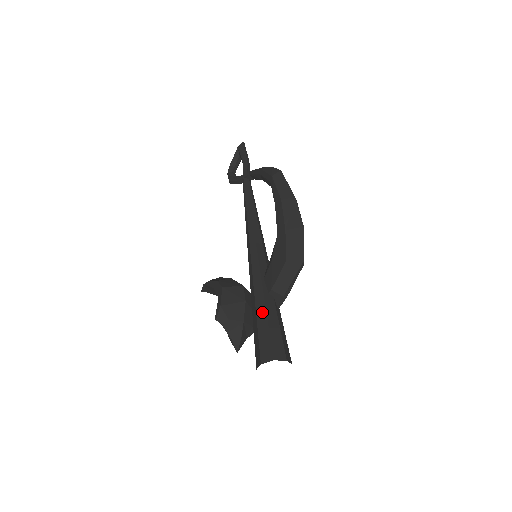
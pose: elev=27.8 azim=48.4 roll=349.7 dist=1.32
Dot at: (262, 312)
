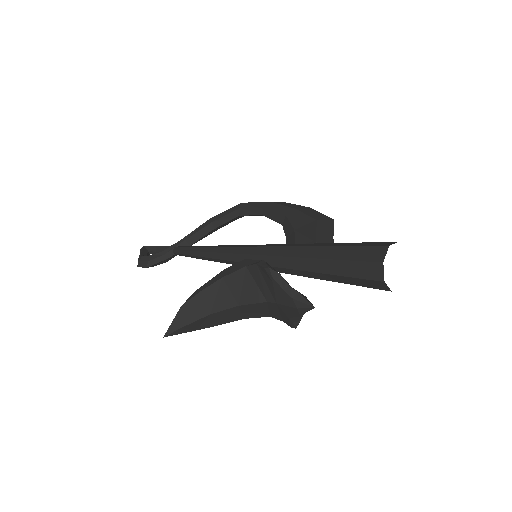
Dot at: (330, 244)
